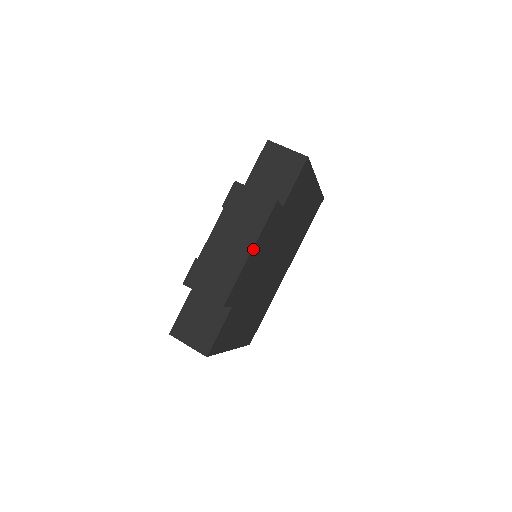
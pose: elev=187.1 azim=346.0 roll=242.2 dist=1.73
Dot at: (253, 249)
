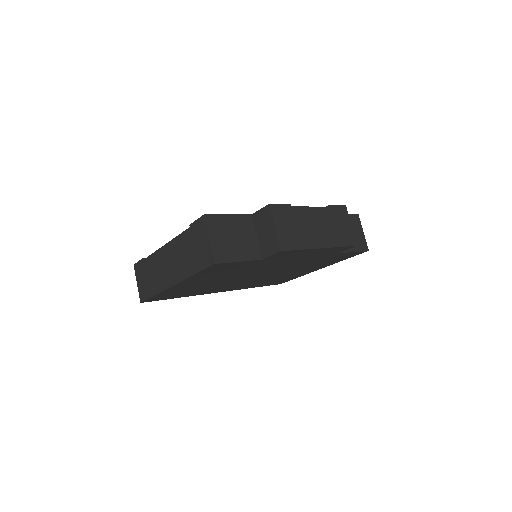
Dot at: (323, 248)
